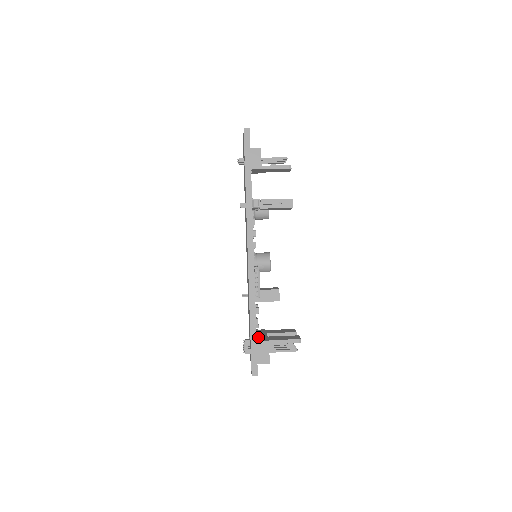
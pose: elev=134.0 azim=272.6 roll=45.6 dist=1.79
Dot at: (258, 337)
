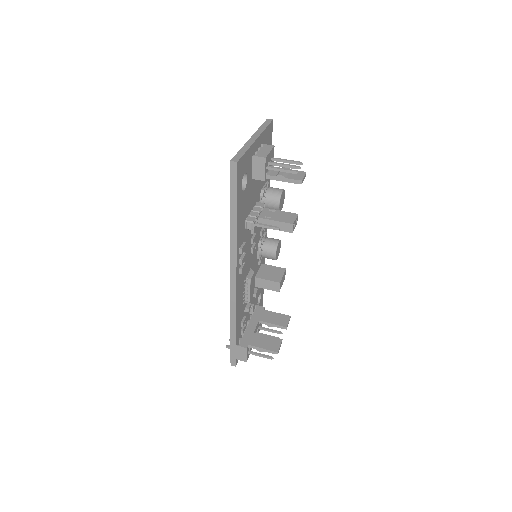
Dot at: (244, 332)
